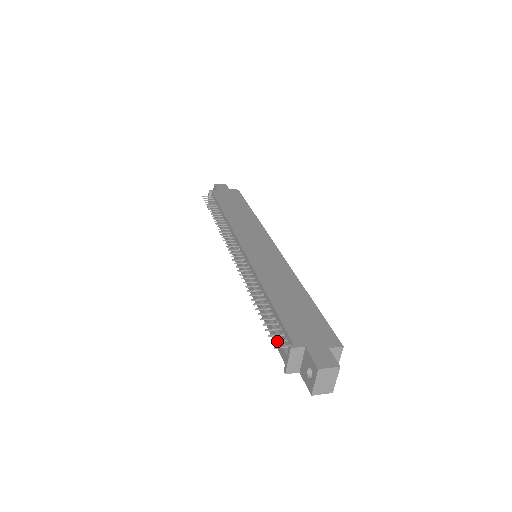
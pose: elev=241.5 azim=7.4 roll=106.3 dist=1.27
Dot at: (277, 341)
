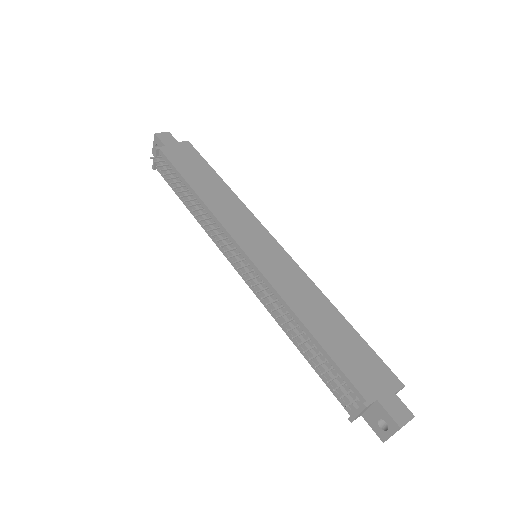
Dot at: (344, 396)
